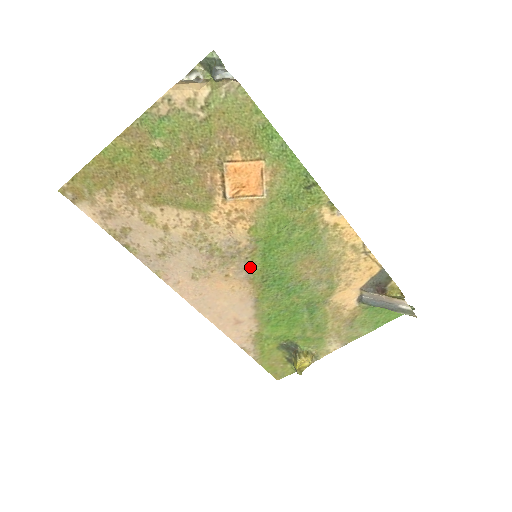
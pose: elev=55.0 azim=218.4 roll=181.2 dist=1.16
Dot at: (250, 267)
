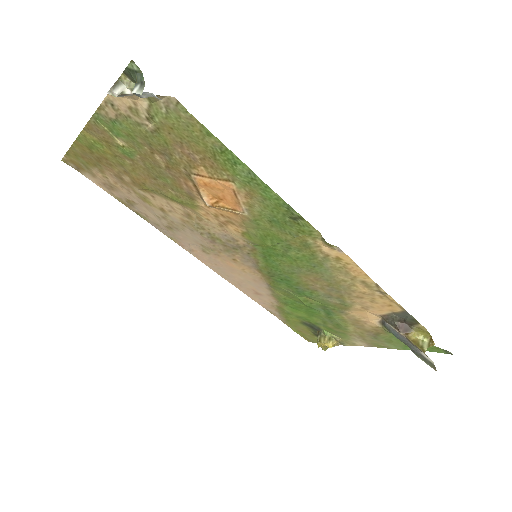
Dot at: (255, 261)
